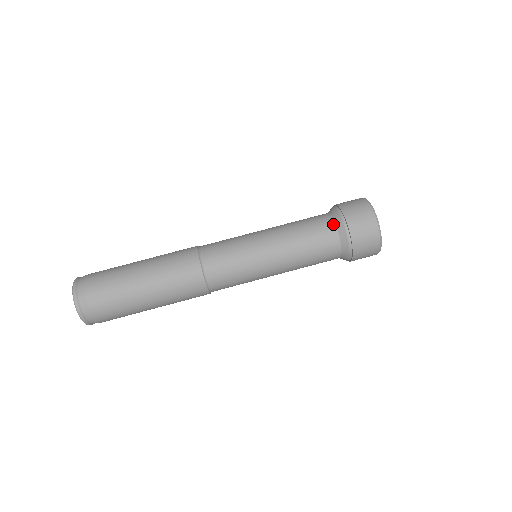
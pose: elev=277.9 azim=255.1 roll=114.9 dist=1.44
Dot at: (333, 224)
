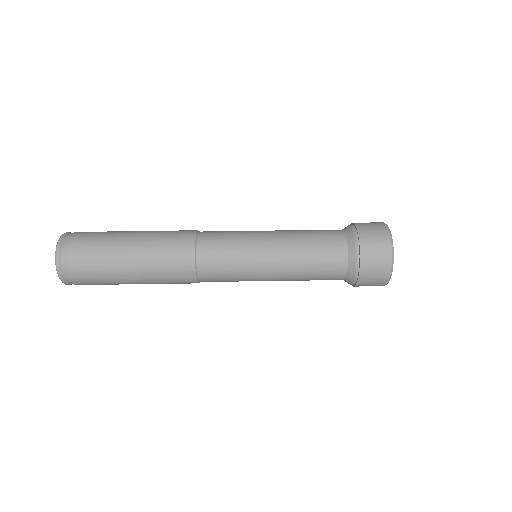
Dot at: (344, 237)
